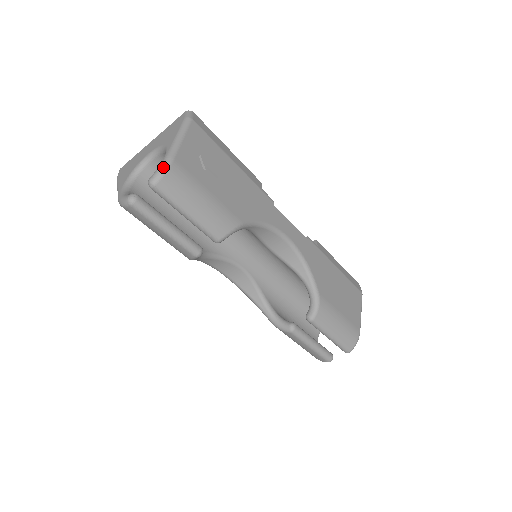
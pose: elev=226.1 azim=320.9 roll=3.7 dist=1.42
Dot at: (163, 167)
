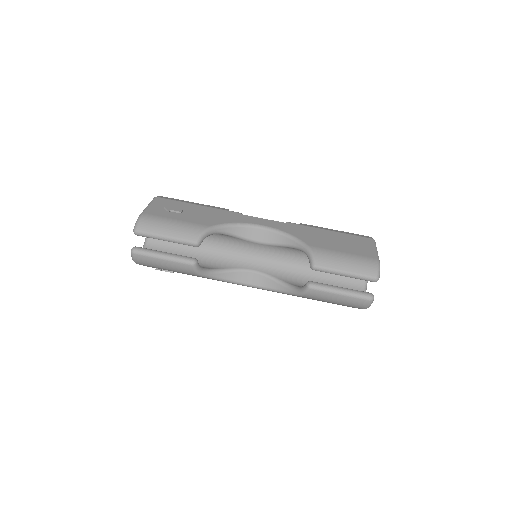
Dot at: (137, 220)
